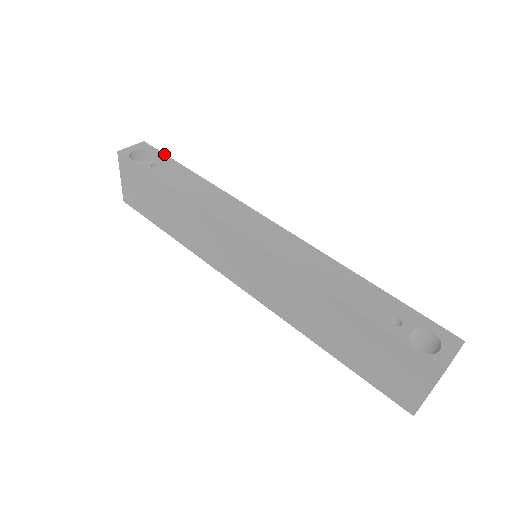
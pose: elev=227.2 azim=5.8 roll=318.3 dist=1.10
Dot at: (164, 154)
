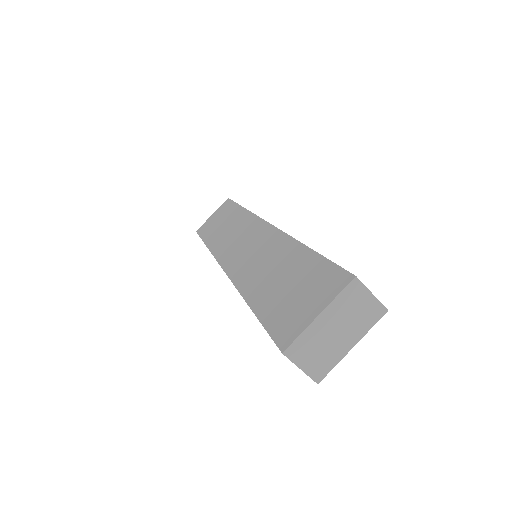
Dot at: occluded
